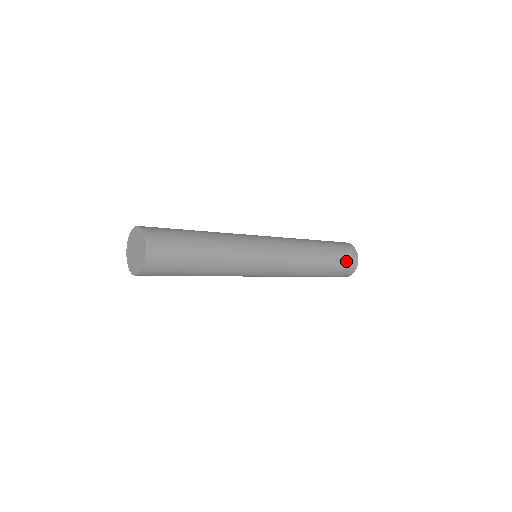
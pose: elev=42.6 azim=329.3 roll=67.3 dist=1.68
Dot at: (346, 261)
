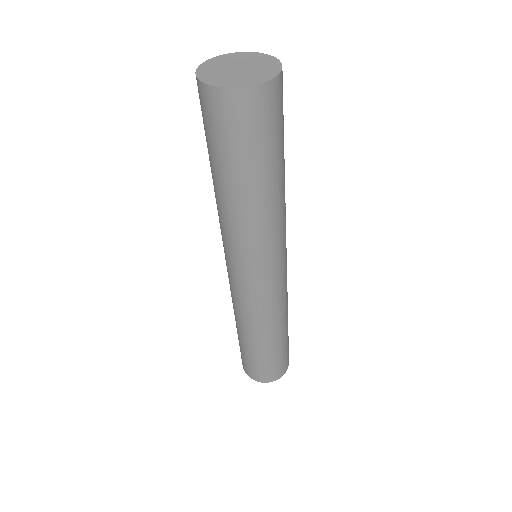
Dot at: (283, 362)
